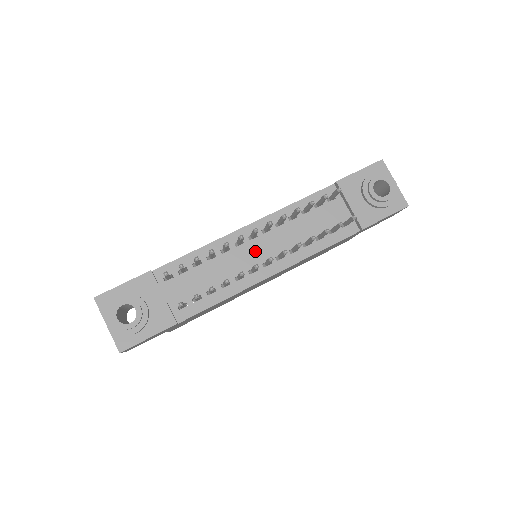
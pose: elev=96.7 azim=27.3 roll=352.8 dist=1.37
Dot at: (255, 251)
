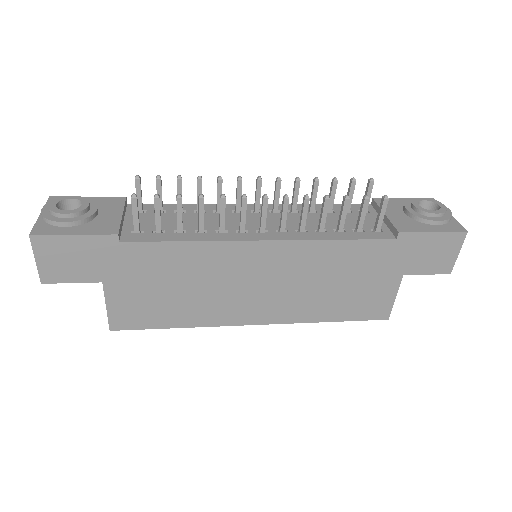
Dot at: (253, 220)
